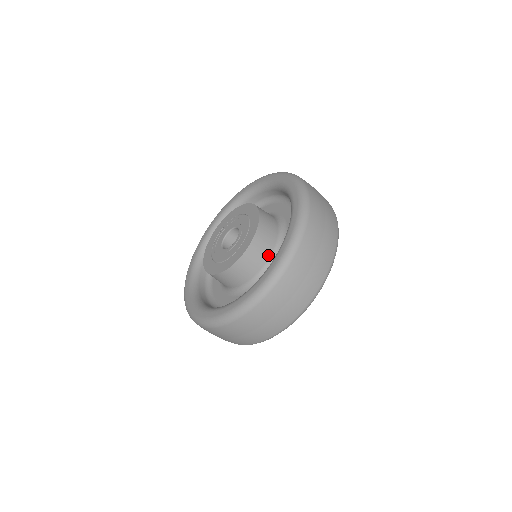
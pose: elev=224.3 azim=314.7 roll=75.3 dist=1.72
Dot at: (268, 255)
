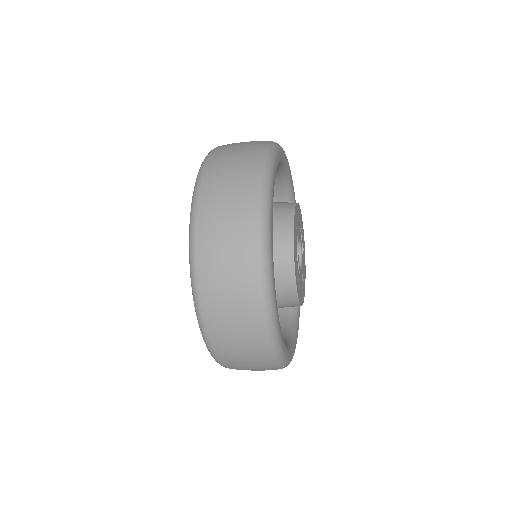
Dot at: occluded
